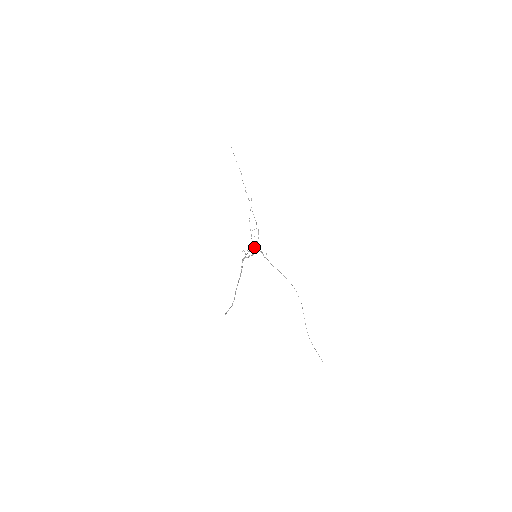
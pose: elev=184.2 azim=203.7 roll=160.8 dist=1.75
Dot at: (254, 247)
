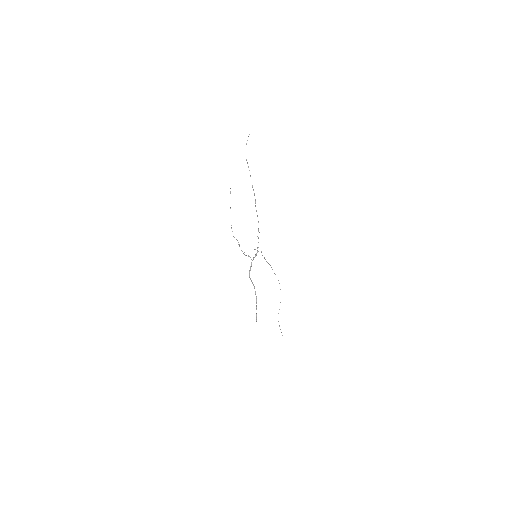
Dot at: occluded
